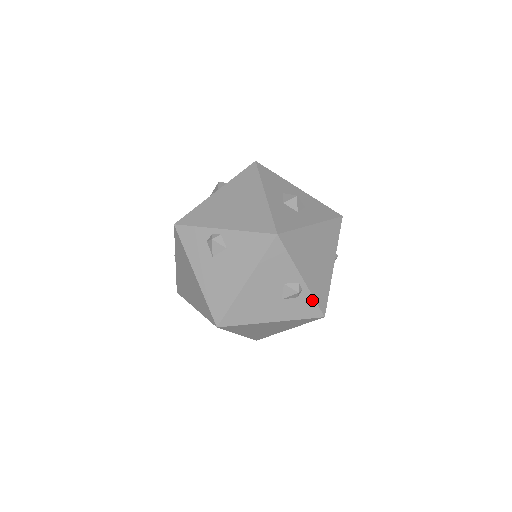
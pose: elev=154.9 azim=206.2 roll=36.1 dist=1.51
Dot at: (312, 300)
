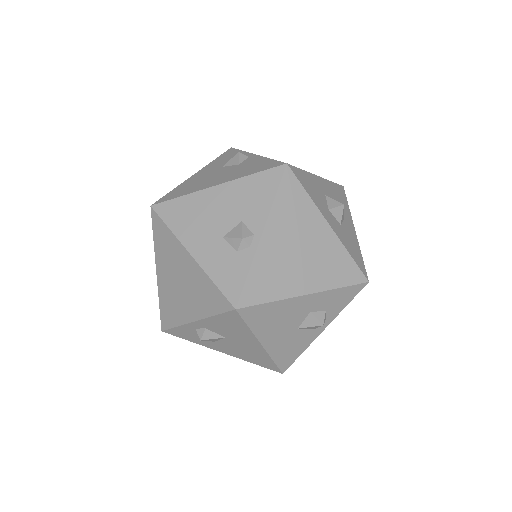
Dot at: (245, 271)
